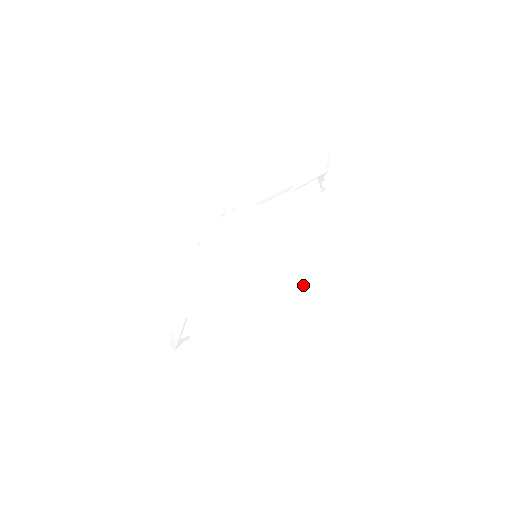
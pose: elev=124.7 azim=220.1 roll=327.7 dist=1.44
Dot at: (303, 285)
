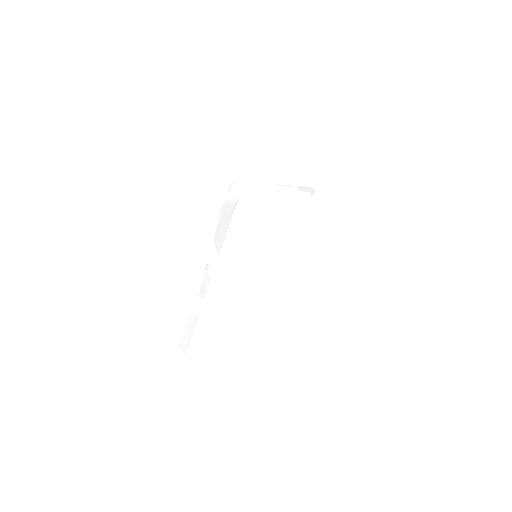
Dot at: (333, 222)
